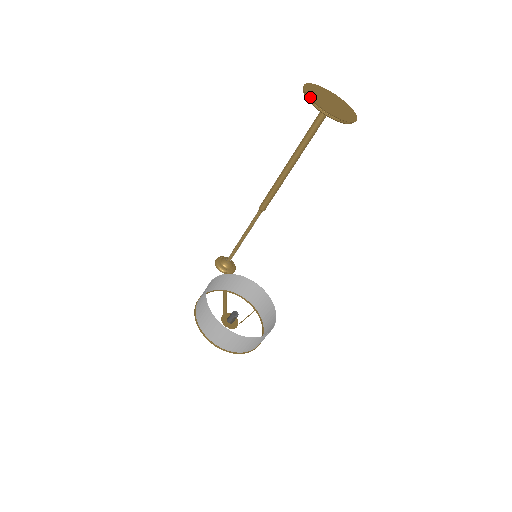
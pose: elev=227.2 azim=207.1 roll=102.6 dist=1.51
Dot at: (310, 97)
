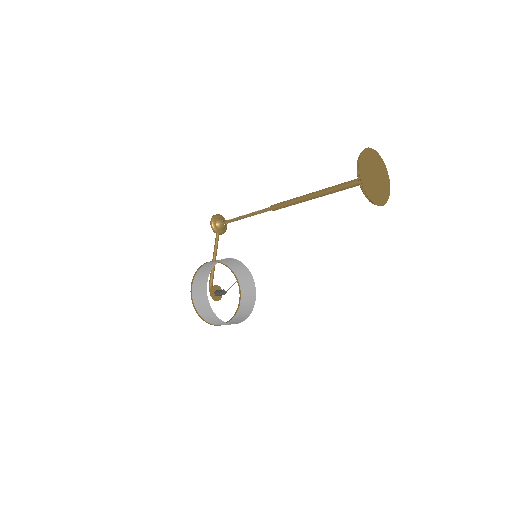
Dot at: (361, 179)
